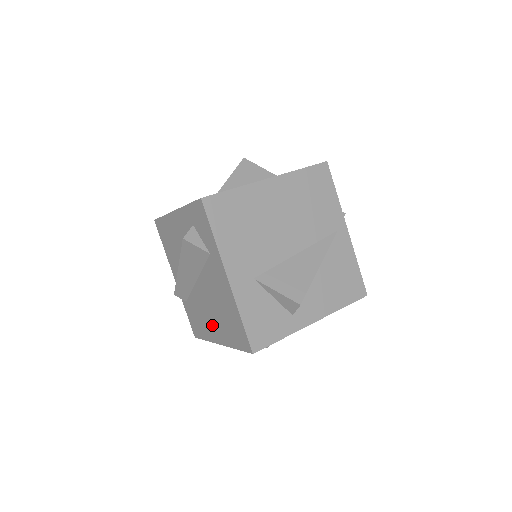
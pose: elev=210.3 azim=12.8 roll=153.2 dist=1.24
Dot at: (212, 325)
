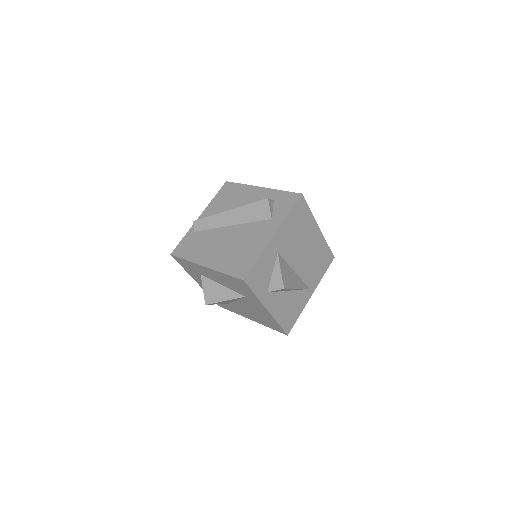
Dot at: (212, 253)
